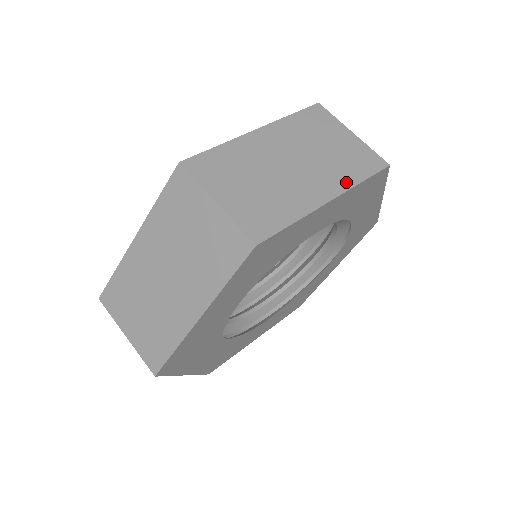
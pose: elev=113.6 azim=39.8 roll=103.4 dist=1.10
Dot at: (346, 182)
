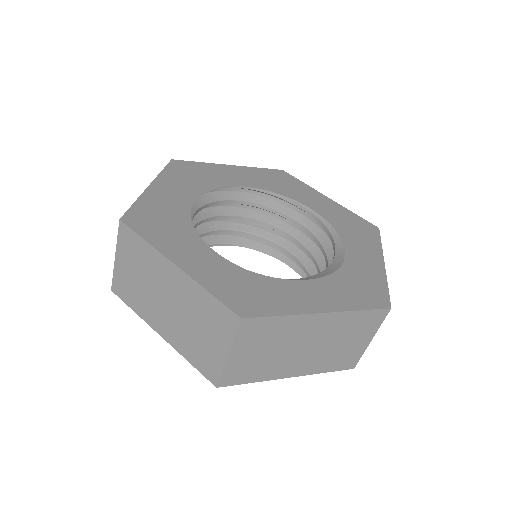
Dot at: (180, 348)
